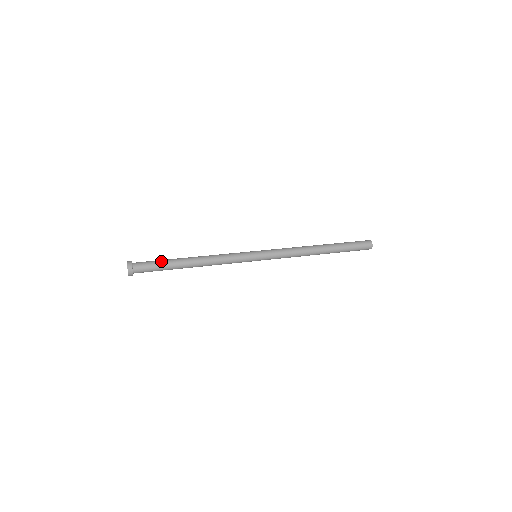
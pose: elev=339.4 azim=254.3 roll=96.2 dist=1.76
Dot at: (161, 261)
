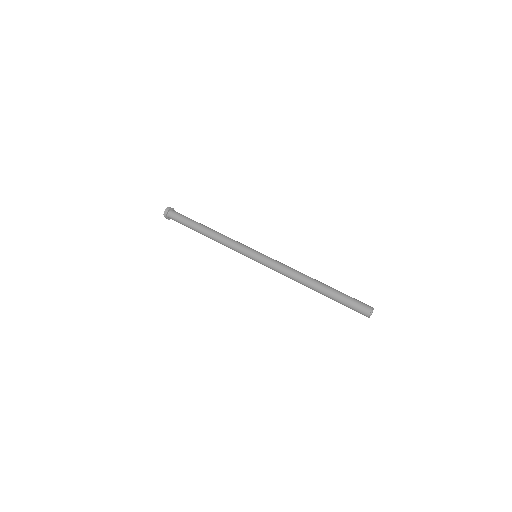
Dot at: (185, 223)
